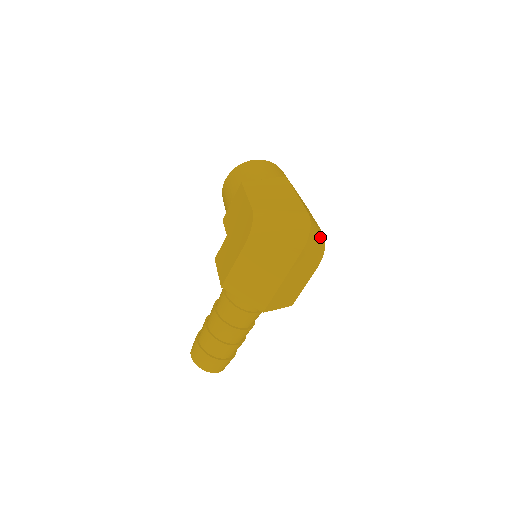
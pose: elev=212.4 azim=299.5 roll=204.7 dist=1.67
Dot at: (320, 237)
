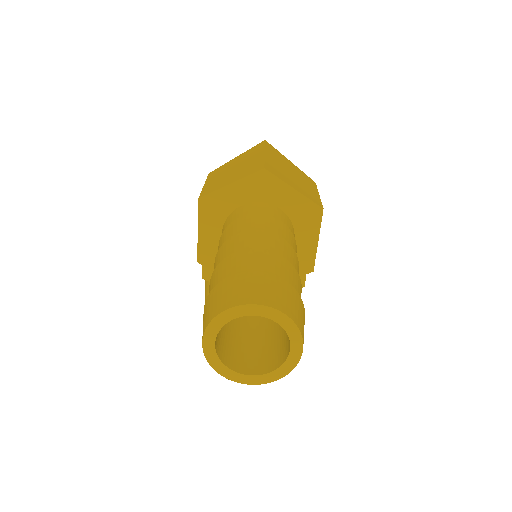
Dot at: occluded
